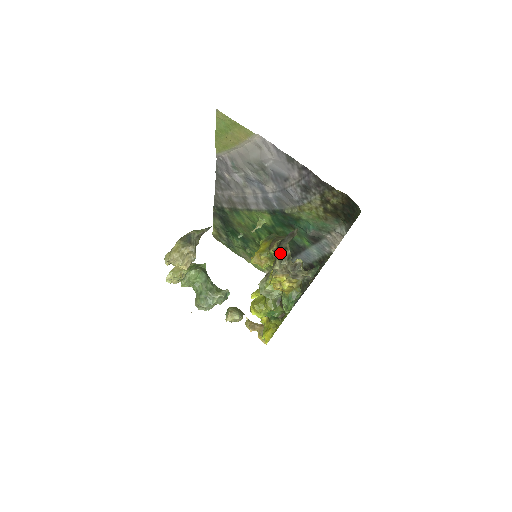
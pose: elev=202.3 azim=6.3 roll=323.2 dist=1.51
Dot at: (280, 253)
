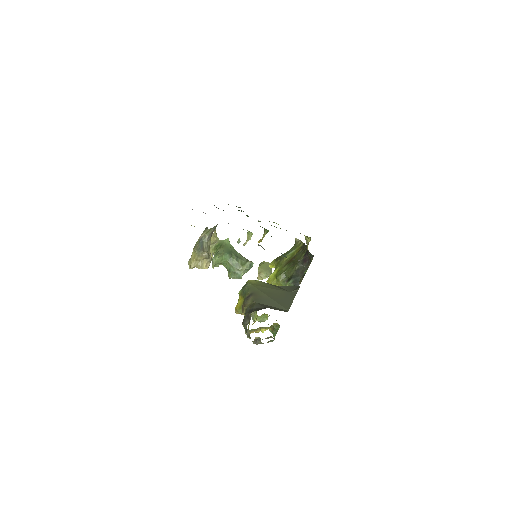
Dot at: (245, 328)
